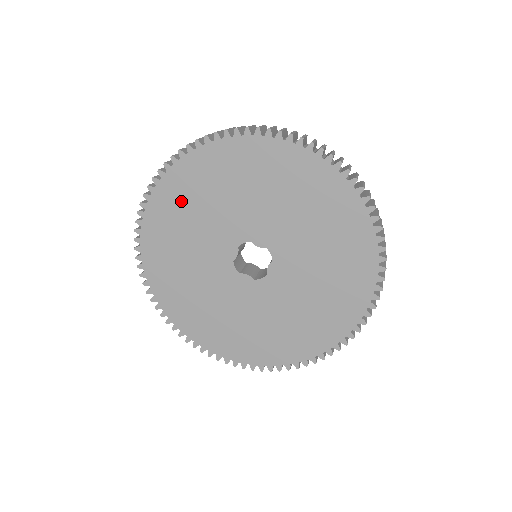
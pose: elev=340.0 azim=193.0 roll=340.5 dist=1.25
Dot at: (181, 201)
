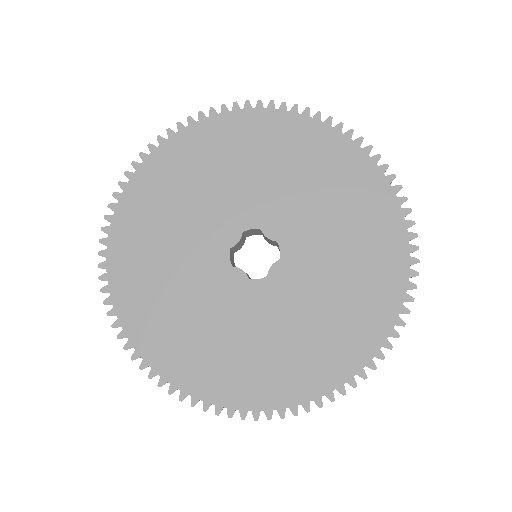
Dot at: (192, 162)
